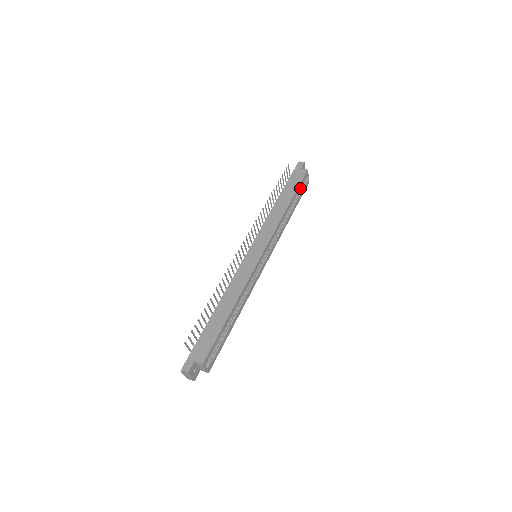
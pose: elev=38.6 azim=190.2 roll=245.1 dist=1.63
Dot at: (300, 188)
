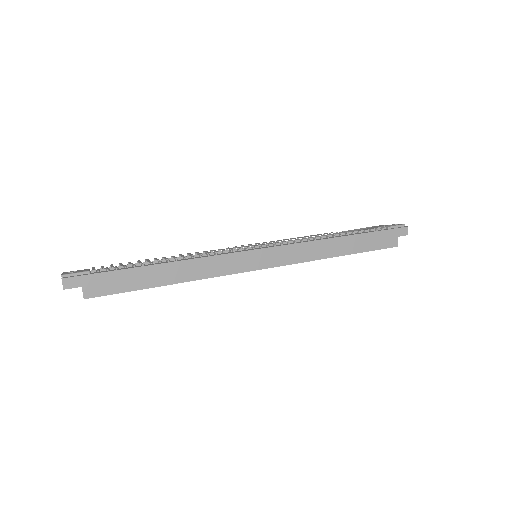
Dot at: occluded
